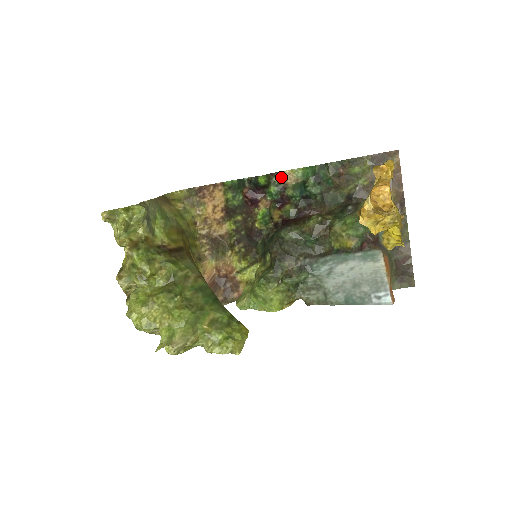
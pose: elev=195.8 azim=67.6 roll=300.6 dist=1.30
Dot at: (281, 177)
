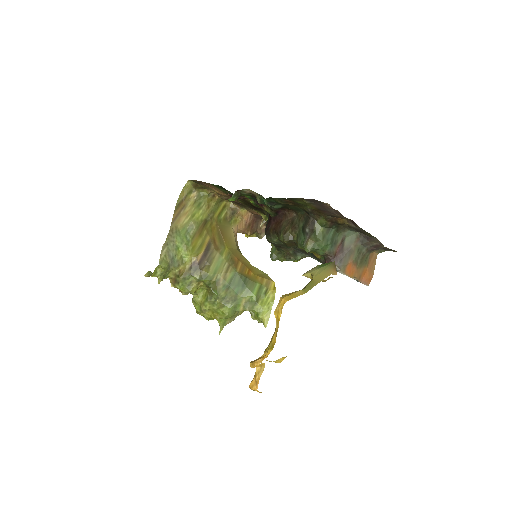
Dot at: (246, 192)
